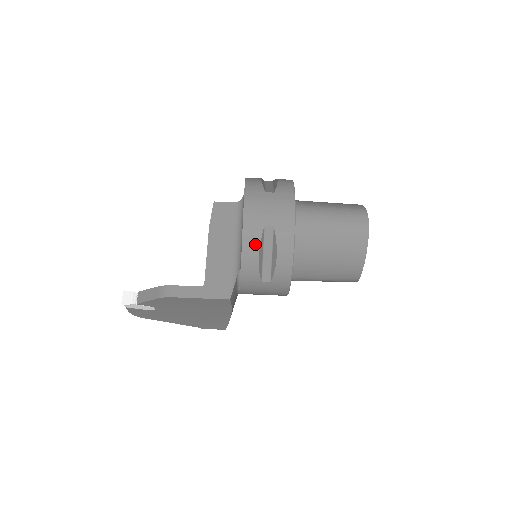
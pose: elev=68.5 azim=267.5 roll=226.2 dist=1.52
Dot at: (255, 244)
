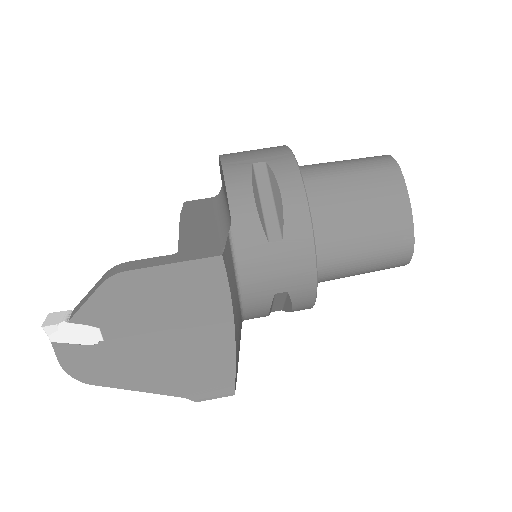
Dot at: (244, 183)
